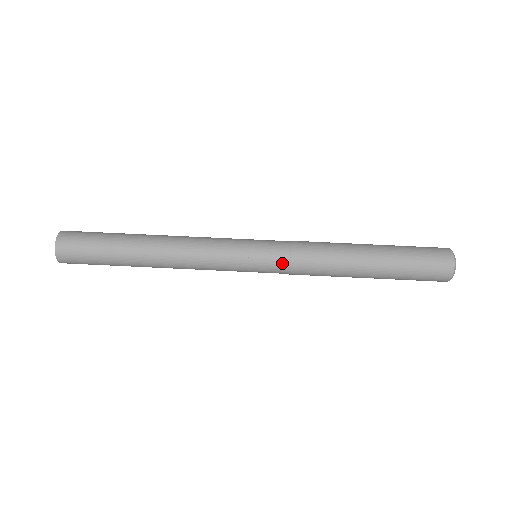
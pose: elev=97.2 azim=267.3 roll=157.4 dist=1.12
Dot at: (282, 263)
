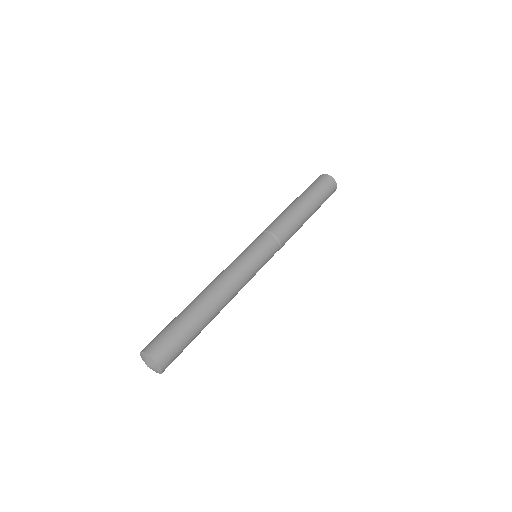
Dot at: (277, 249)
